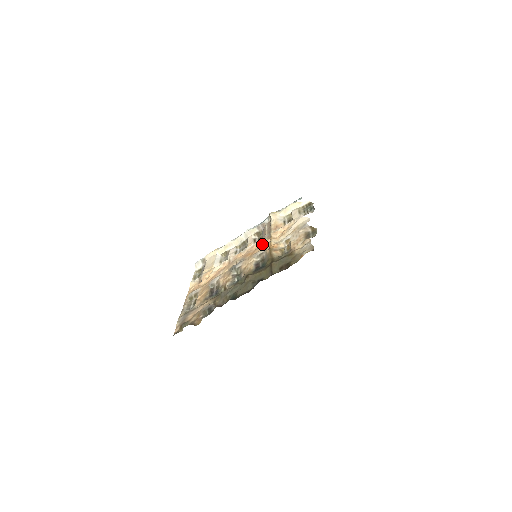
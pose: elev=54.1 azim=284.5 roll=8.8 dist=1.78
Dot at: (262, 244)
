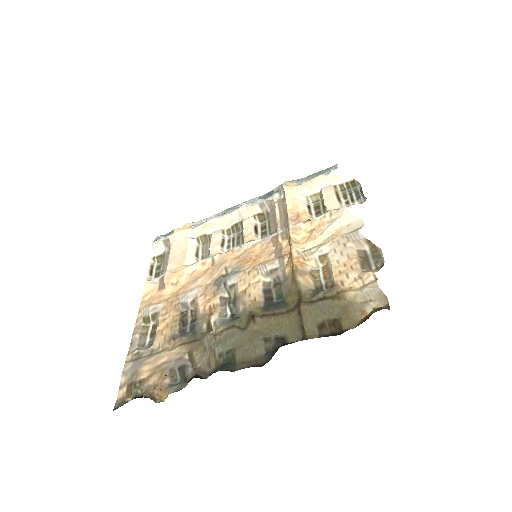
Dot at: (272, 245)
